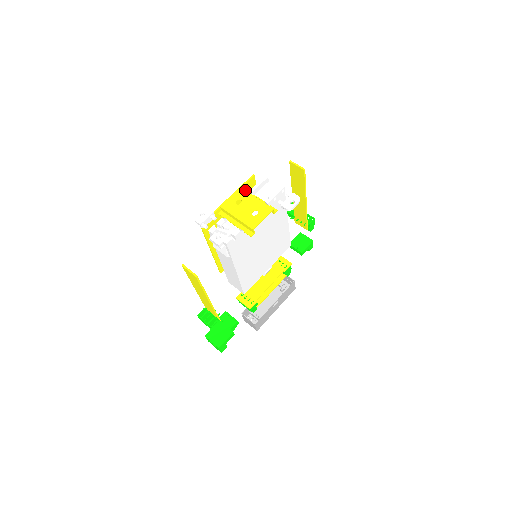
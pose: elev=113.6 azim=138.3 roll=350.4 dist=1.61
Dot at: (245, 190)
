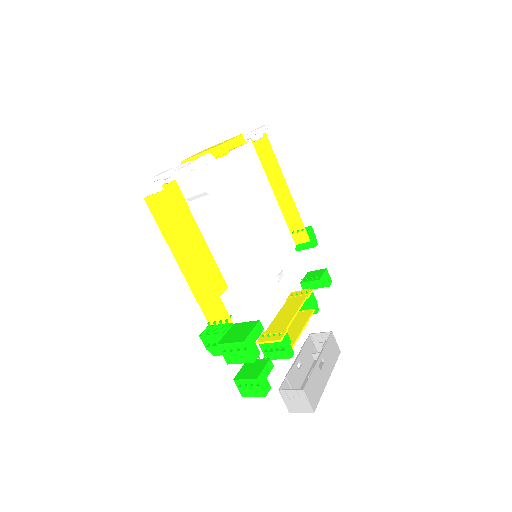
Dot at: occluded
